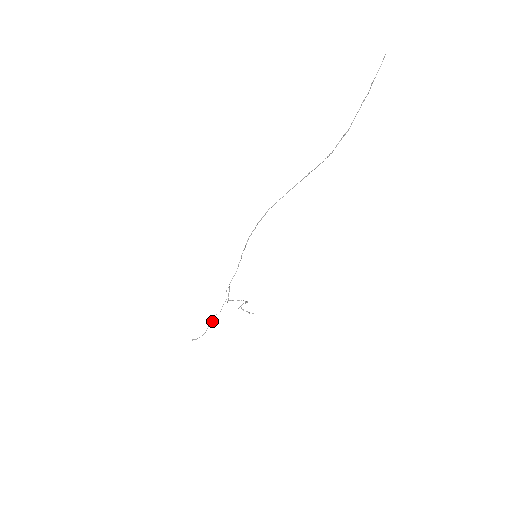
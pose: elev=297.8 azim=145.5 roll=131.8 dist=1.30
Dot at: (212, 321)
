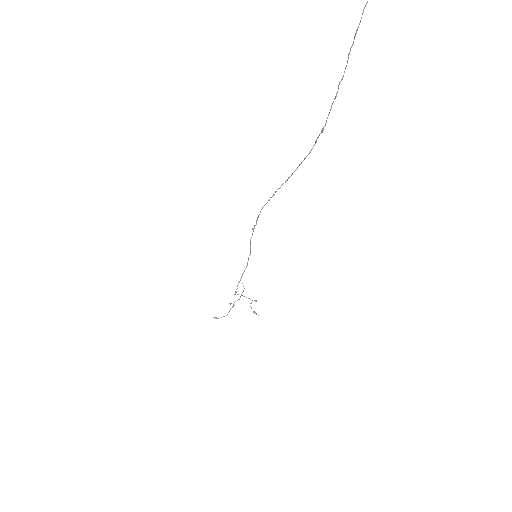
Dot at: (233, 306)
